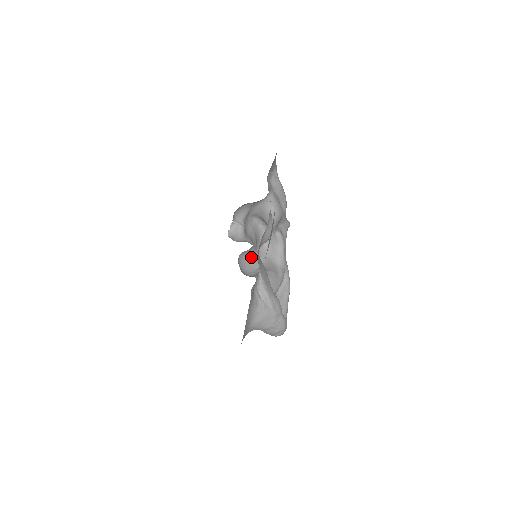
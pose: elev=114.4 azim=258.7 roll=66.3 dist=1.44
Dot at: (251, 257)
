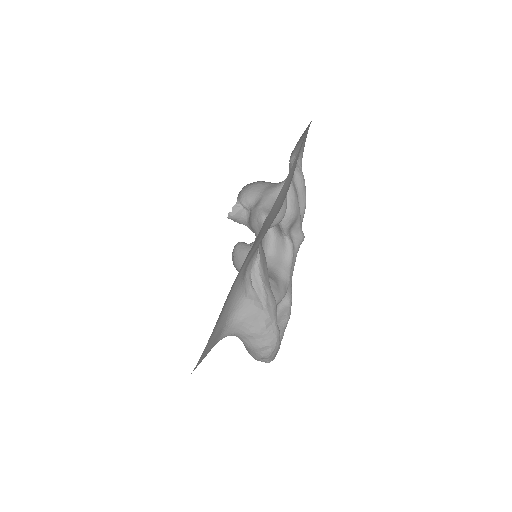
Dot at: occluded
